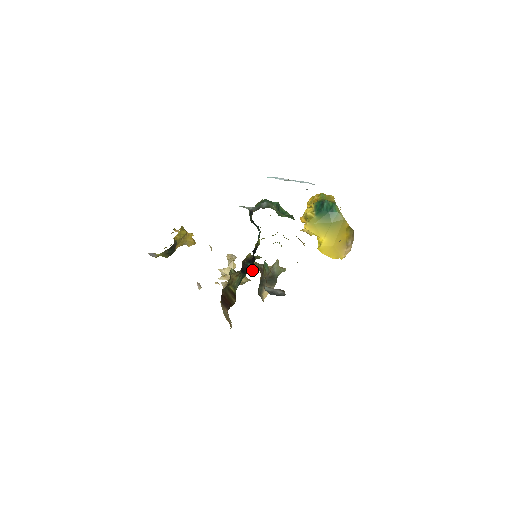
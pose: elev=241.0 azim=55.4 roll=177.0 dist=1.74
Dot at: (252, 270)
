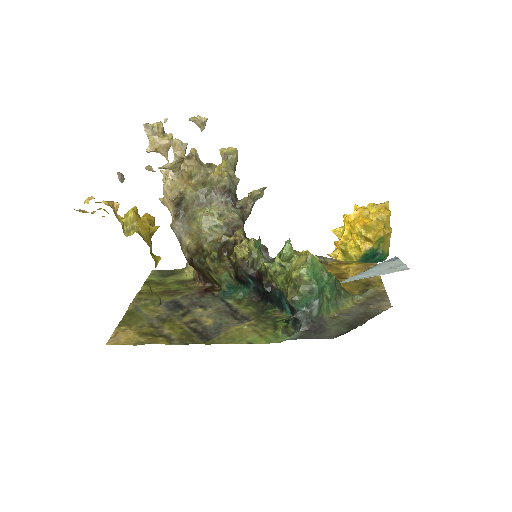
Dot at: (234, 230)
